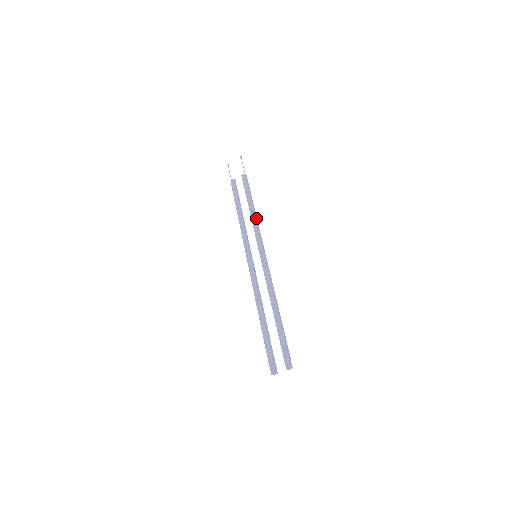
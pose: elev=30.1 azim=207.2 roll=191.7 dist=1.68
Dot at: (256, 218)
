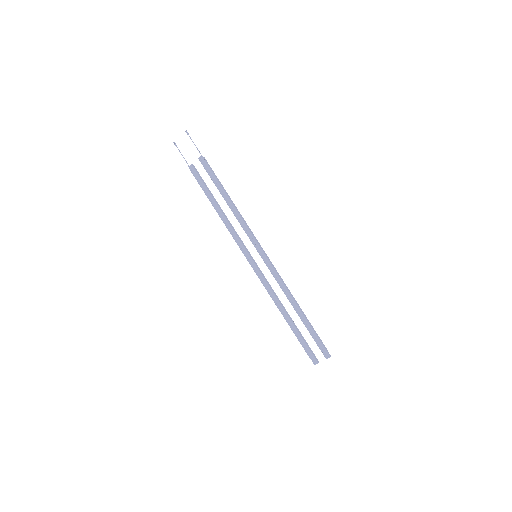
Dot at: (239, 213)
